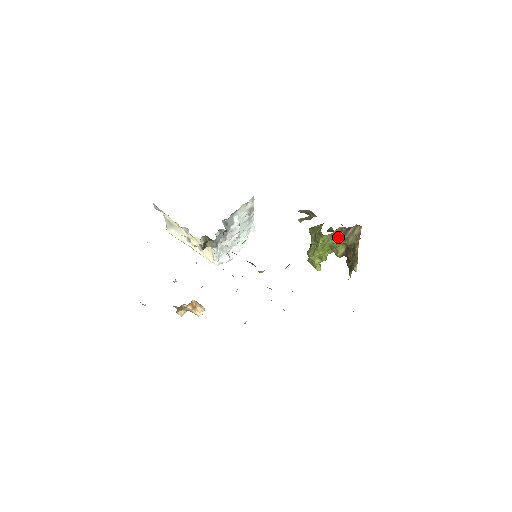
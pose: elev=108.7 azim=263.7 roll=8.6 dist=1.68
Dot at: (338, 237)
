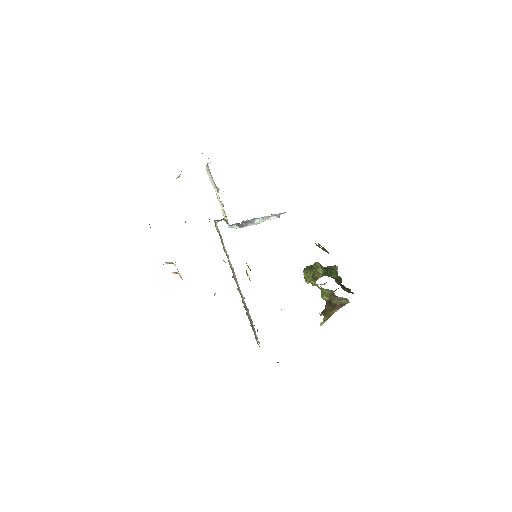
Dot at: (328, 292)
